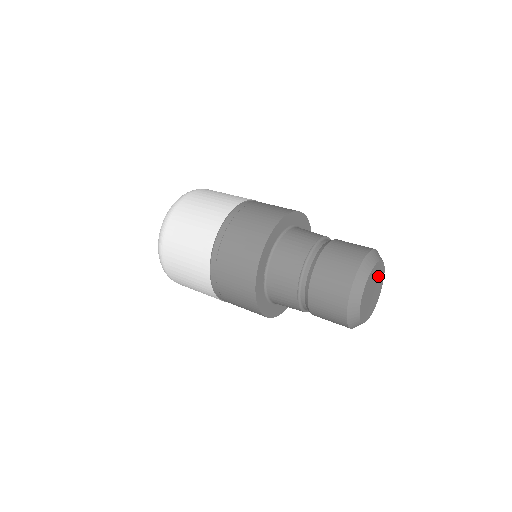
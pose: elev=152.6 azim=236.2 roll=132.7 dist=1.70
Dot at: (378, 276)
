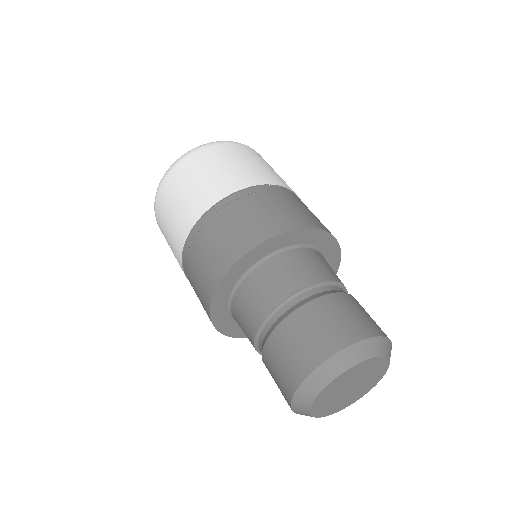
Dot at: (371, 374)
